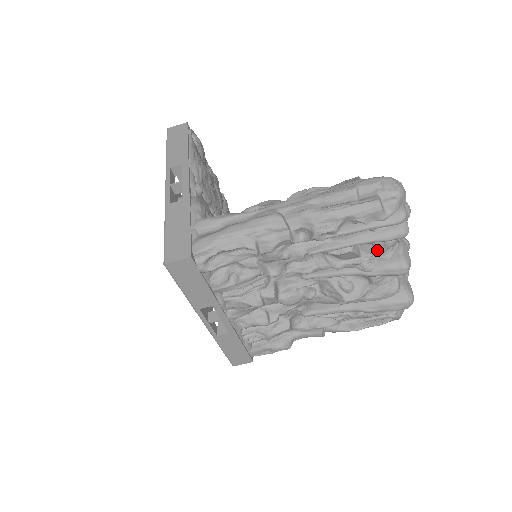
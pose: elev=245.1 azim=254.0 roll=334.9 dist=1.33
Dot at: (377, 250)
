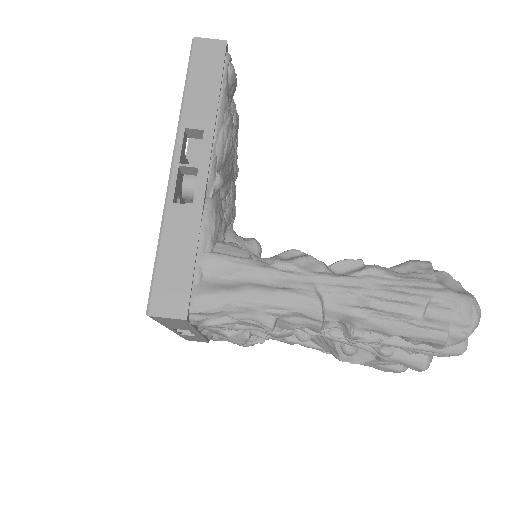
Dot at: occluded
